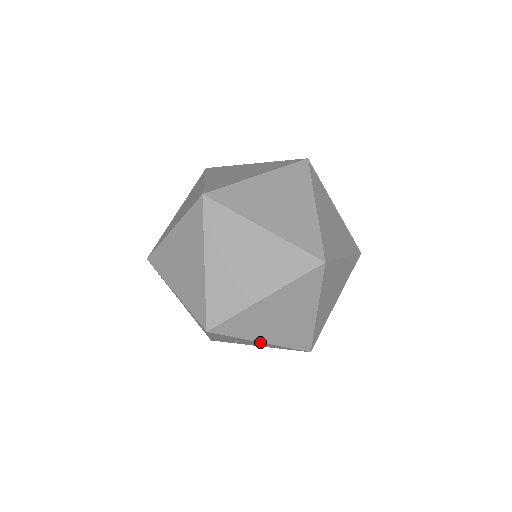
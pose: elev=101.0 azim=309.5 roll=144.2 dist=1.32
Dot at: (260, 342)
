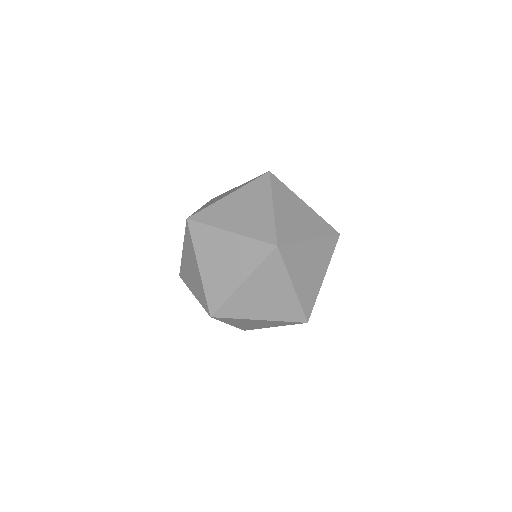
Dot at: (258, 320)
